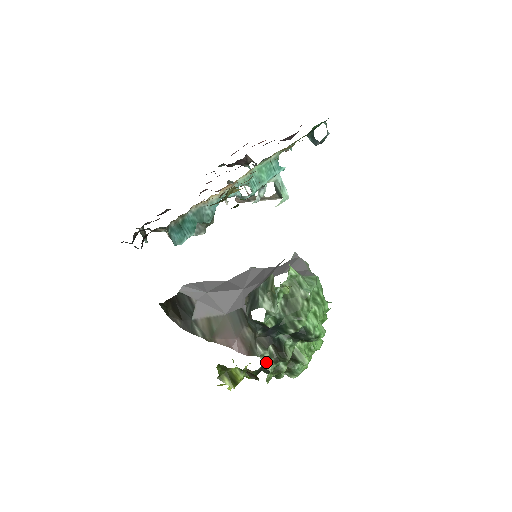
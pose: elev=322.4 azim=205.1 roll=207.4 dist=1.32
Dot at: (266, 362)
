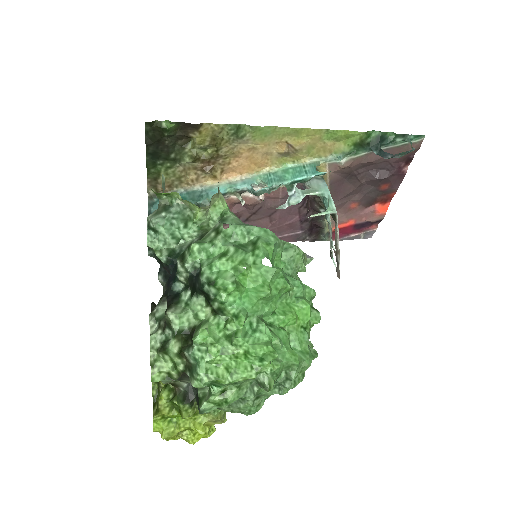
Dot at: (156, 328)
